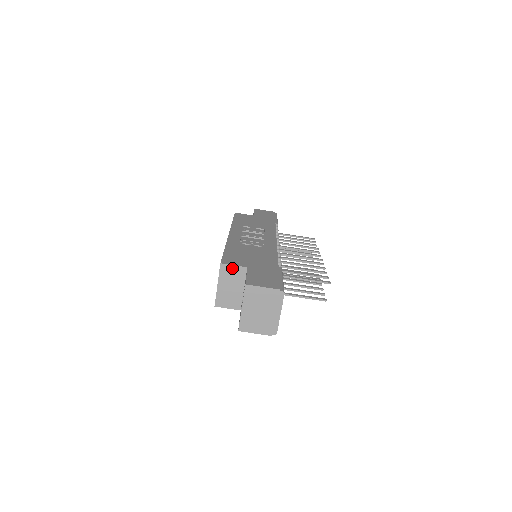
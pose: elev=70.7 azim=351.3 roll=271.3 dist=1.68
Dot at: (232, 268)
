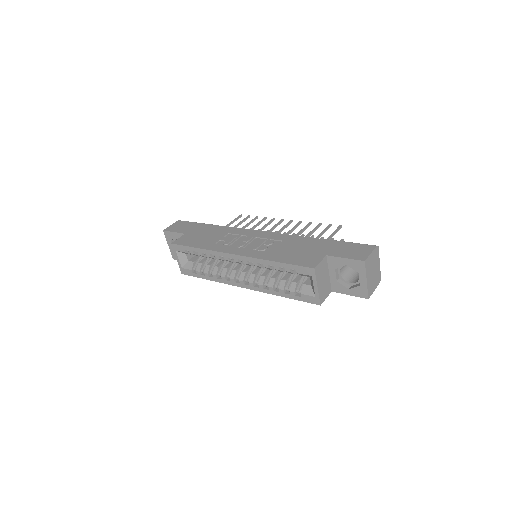
Dot at: (320, 265)
